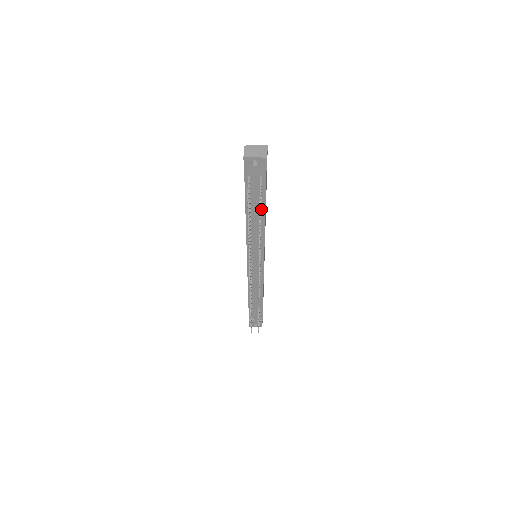
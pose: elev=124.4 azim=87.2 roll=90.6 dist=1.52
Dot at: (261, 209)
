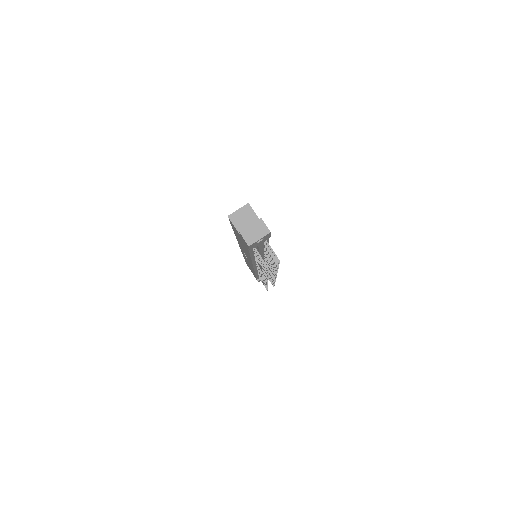
Dot at: occluded
